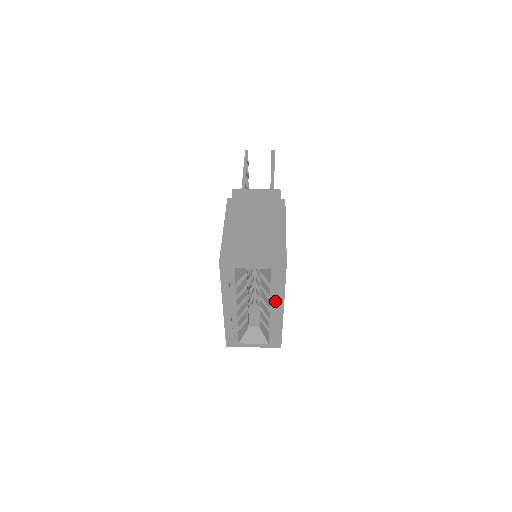
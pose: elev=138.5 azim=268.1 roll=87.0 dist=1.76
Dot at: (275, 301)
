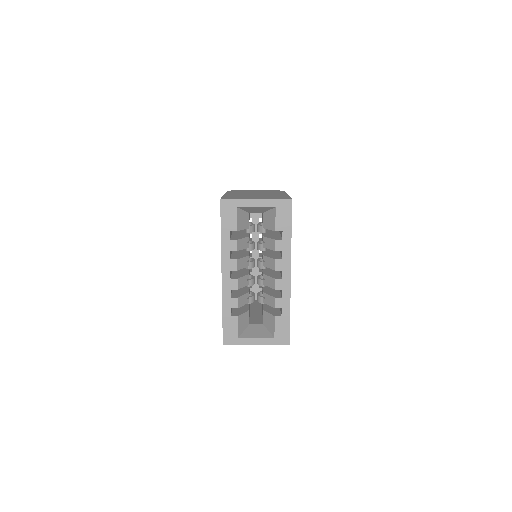
Dot at: (281, 259)
